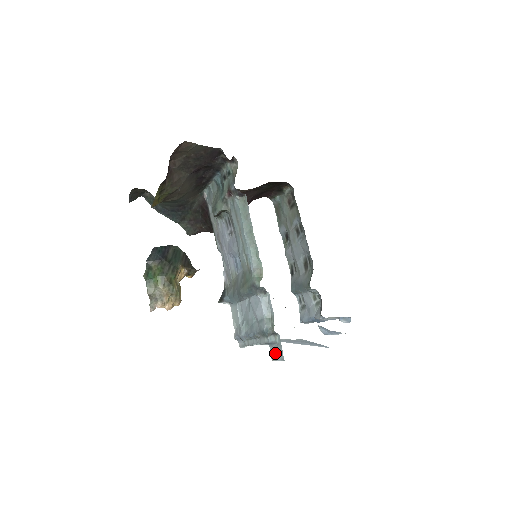
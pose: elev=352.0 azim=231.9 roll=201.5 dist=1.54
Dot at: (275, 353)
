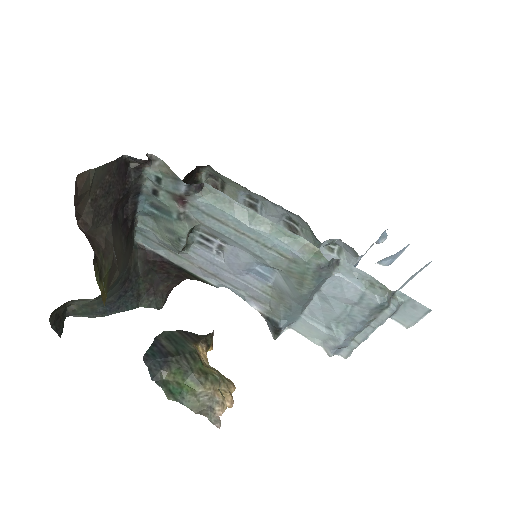
Dot at: (408, 316)
